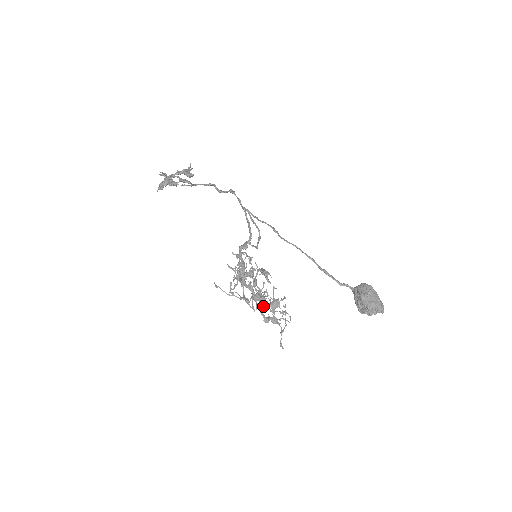
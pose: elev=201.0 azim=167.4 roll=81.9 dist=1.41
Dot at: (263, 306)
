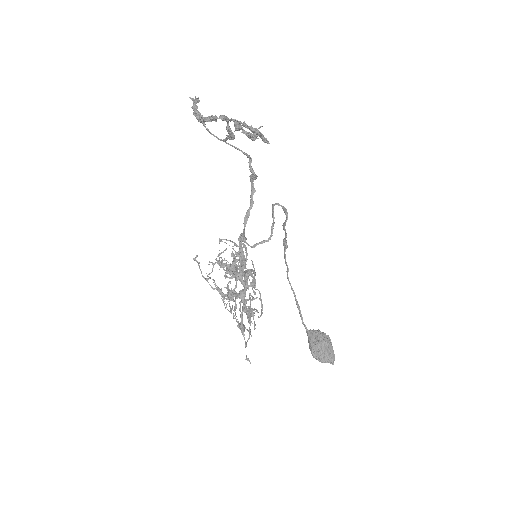
Dot at: (262, 313)
